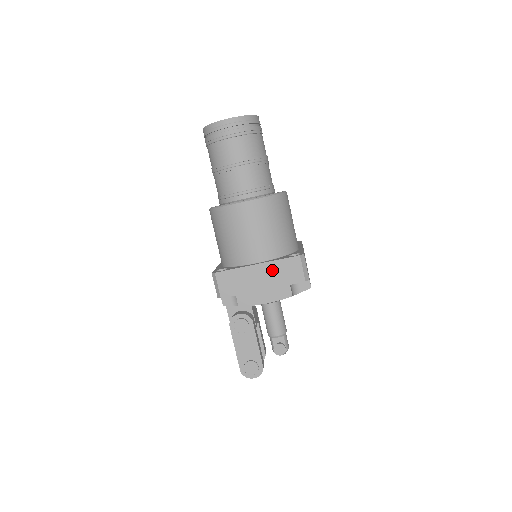
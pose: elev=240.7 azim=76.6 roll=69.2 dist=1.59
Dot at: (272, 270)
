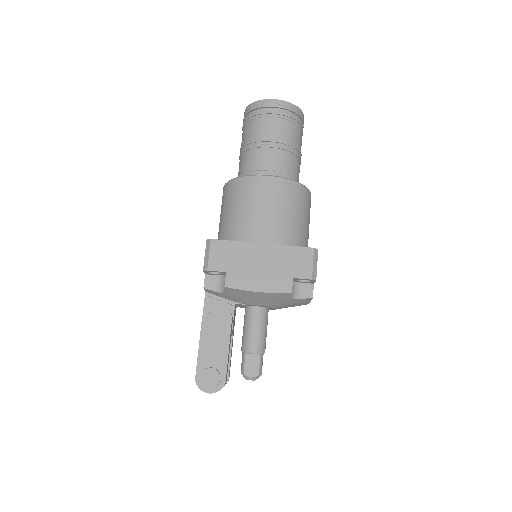
Dot at: (277, 255)
